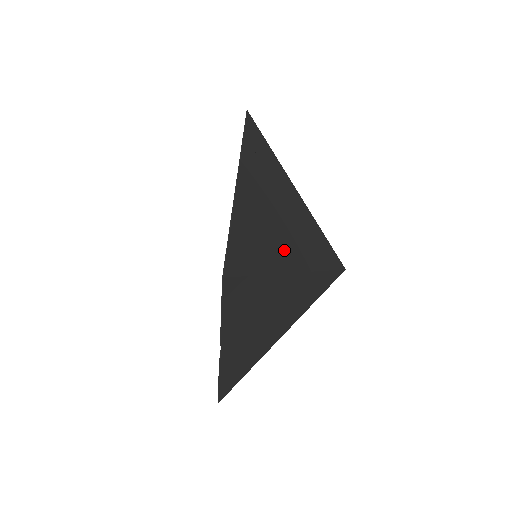
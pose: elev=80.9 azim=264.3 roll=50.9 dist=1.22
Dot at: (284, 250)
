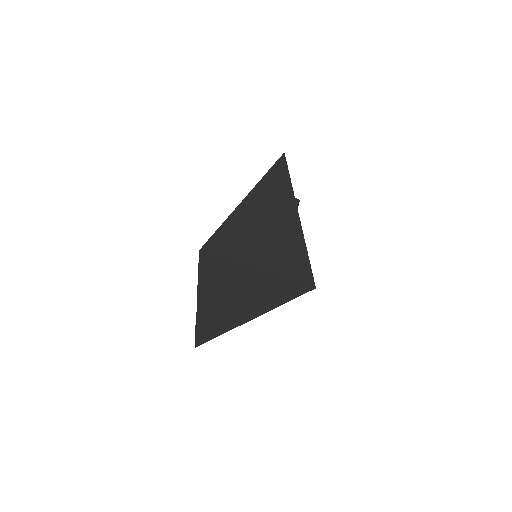
Dot at: (262, 253)
